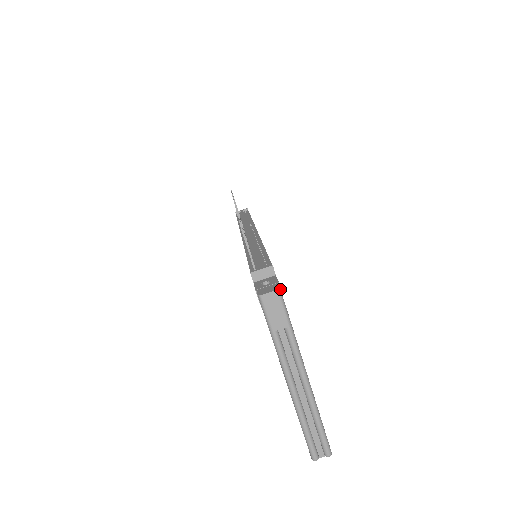
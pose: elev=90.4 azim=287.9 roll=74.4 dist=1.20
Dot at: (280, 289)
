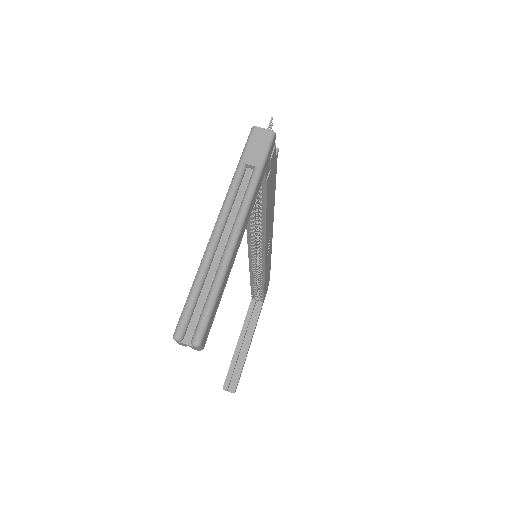
Dot at: (275, 134)
